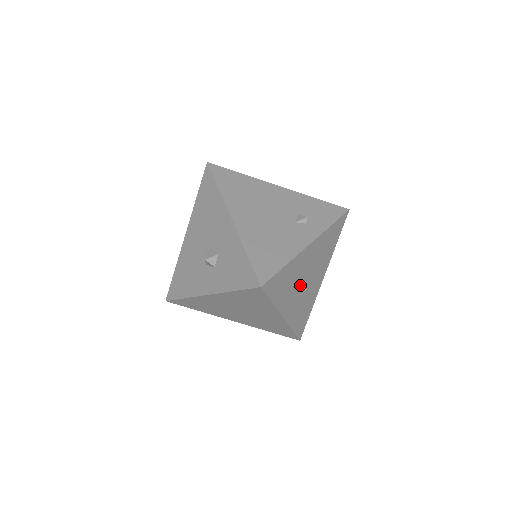
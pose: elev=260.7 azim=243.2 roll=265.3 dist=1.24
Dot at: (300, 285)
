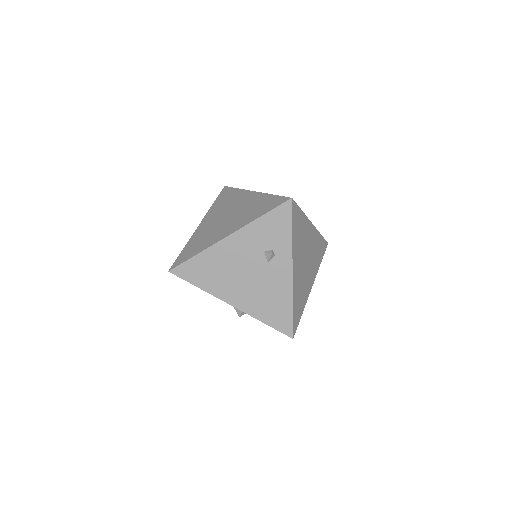
Dot at: (306, 270)
